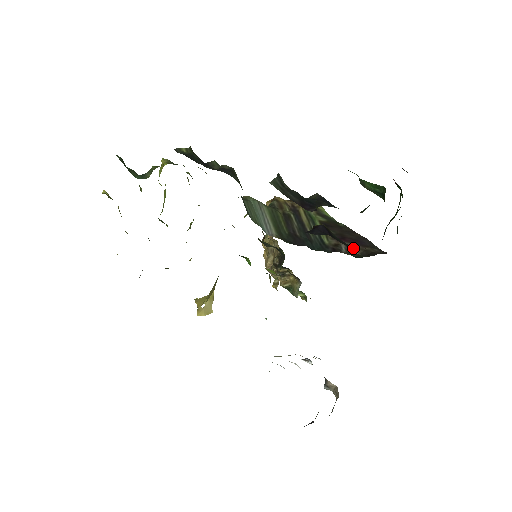
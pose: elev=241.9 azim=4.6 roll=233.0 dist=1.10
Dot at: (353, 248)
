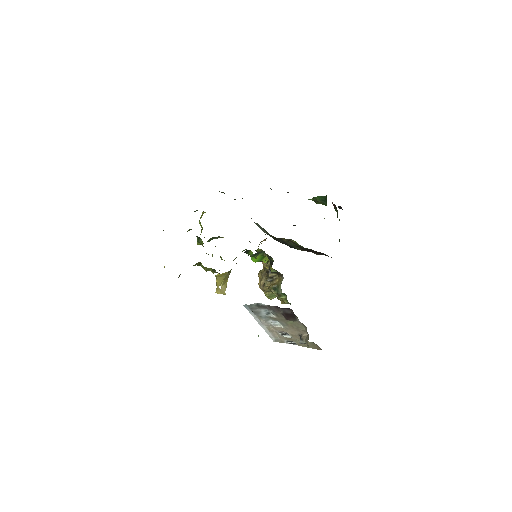
Dot at: (315, 253)
